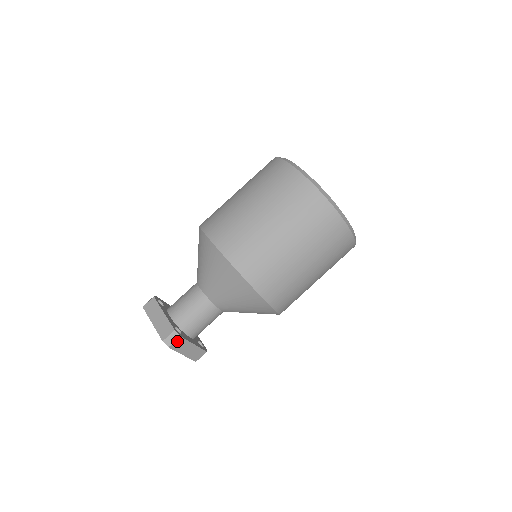
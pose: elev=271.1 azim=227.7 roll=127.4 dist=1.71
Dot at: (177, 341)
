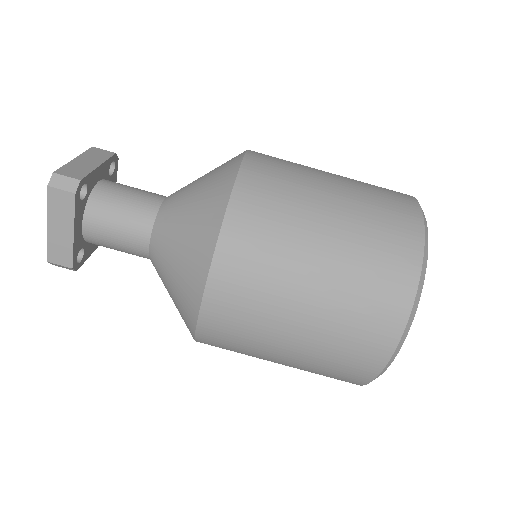
Dot at: (65, 194)
